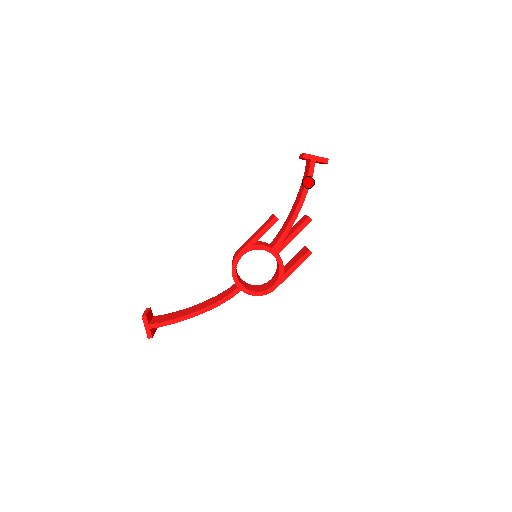
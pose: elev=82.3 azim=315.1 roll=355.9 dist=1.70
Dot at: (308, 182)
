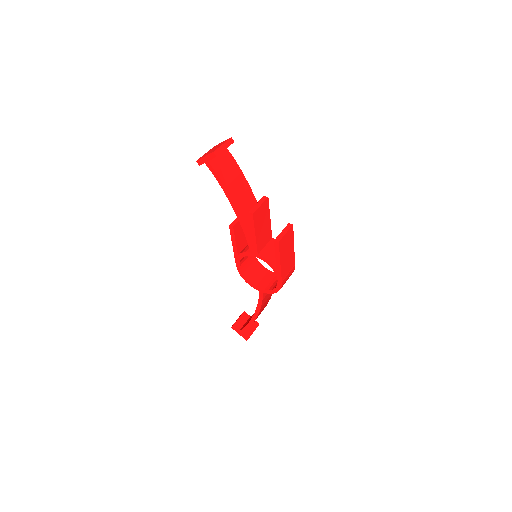
Dot at: (220, 183)
